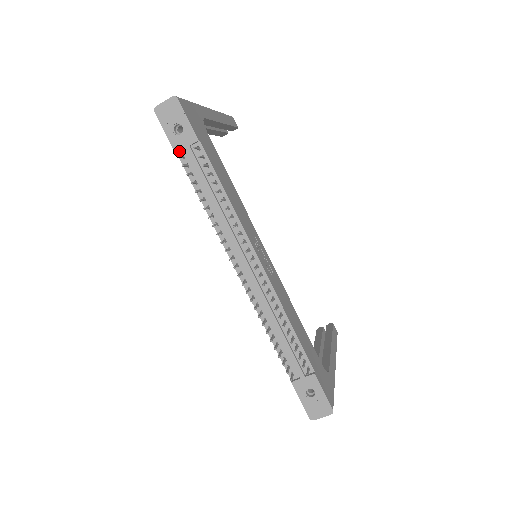
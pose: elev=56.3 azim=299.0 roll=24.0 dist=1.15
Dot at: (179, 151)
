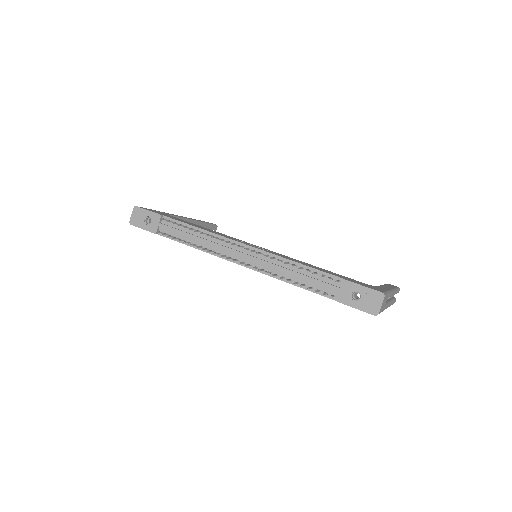
Dot at: occluded
